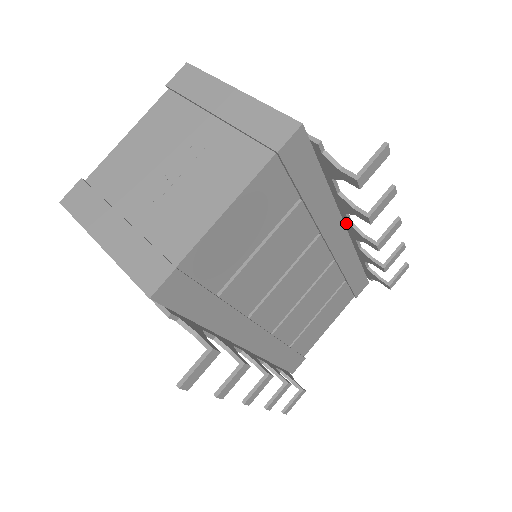
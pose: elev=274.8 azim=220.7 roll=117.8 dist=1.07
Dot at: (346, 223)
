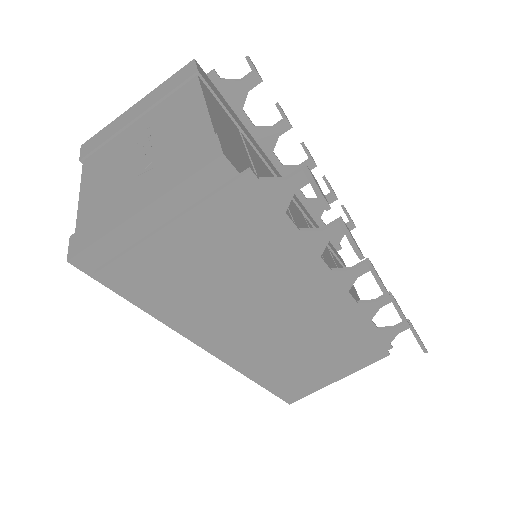
Dot at: (280, 171)
